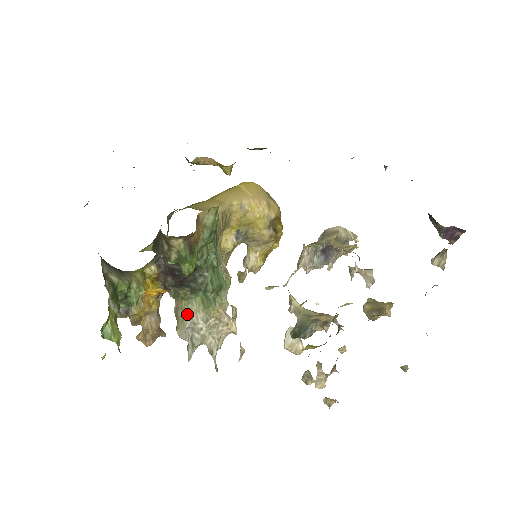
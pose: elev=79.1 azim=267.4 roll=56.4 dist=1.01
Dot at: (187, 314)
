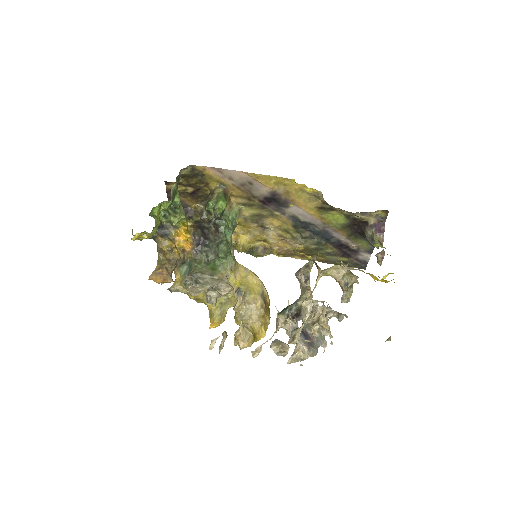
Dot at: (197, 272)
